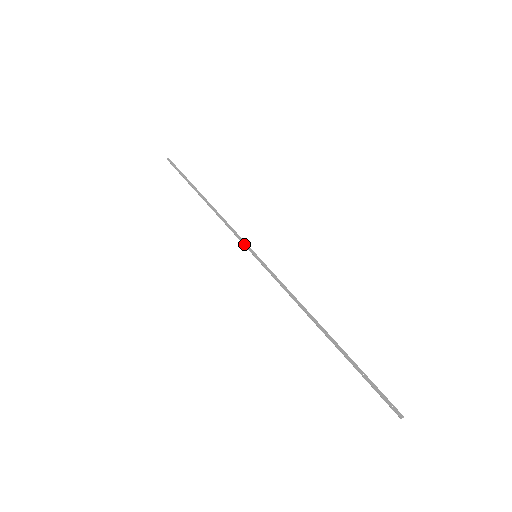
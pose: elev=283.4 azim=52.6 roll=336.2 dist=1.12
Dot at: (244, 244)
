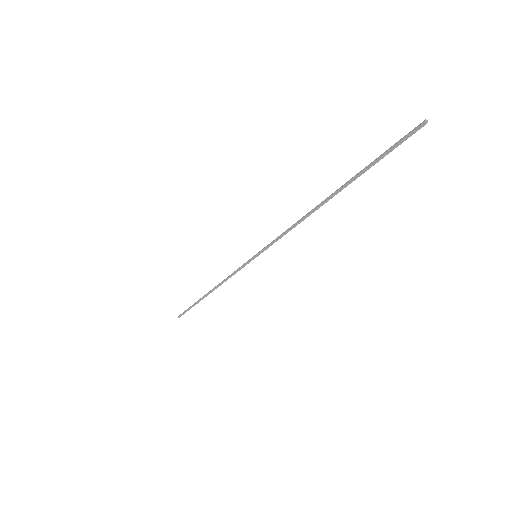
Dot at: (244, 264)
